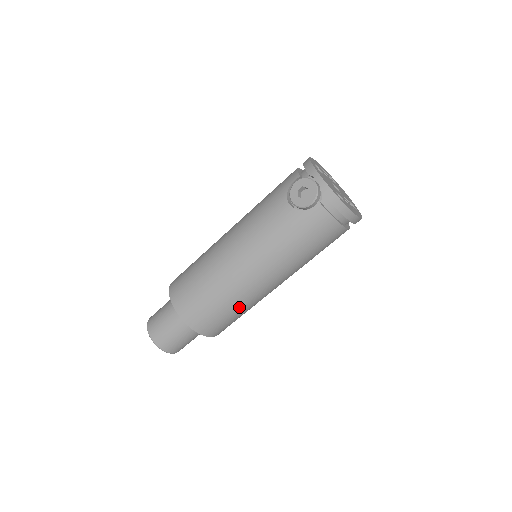
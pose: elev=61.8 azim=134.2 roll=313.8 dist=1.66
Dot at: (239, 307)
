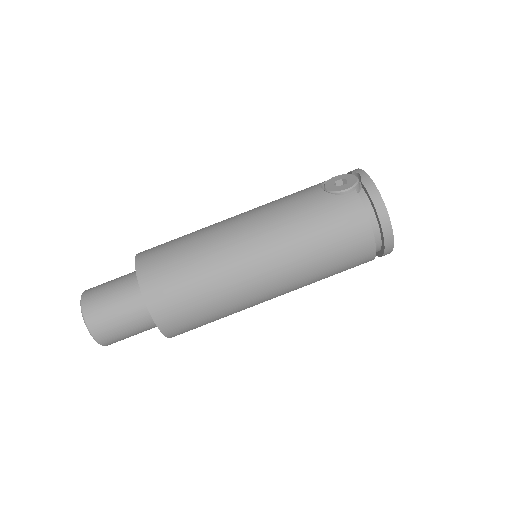
Dot at: (212, 288)
